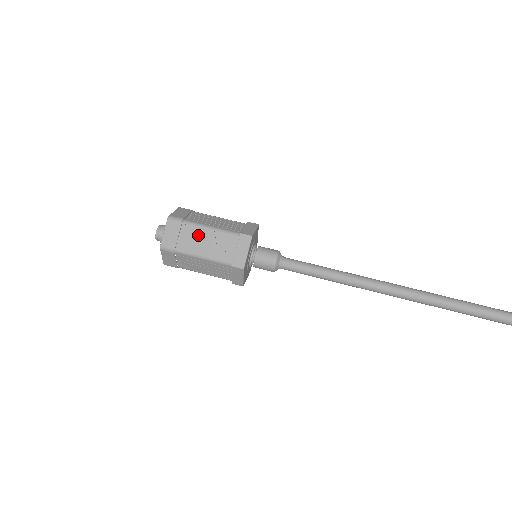
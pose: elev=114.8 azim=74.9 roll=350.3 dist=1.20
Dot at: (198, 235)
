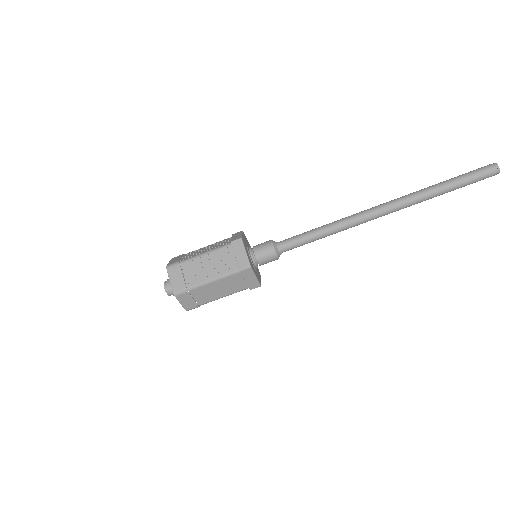
Dot at: (198, 265)
